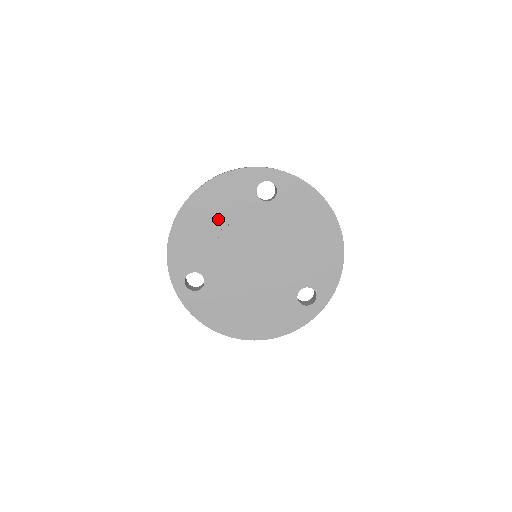
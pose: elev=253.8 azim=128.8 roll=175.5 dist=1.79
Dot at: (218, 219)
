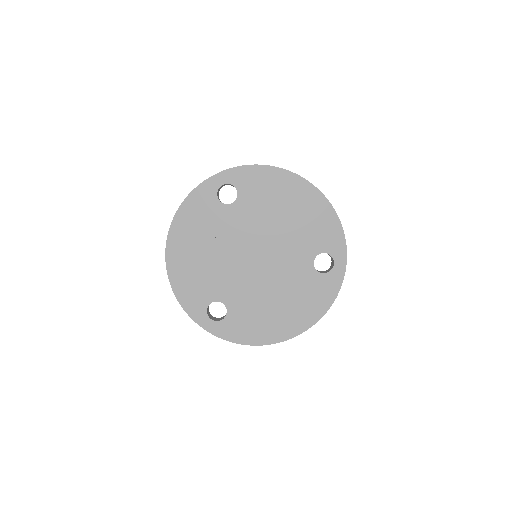
Dot at: (202, 244)
